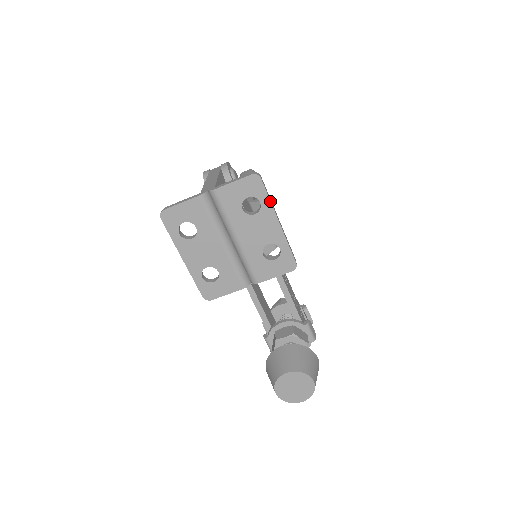
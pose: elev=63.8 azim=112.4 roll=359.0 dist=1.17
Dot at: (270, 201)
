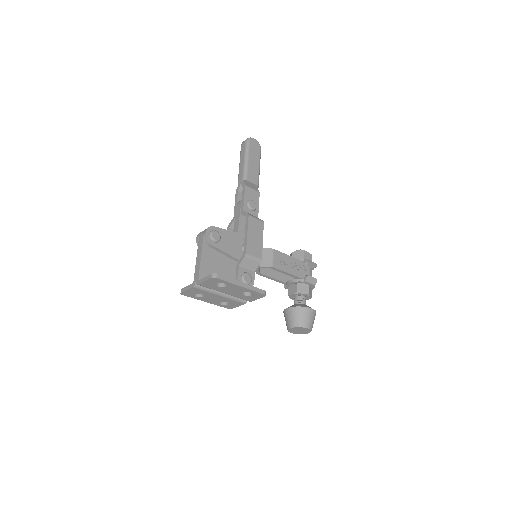
Dot at: (229, 282)
